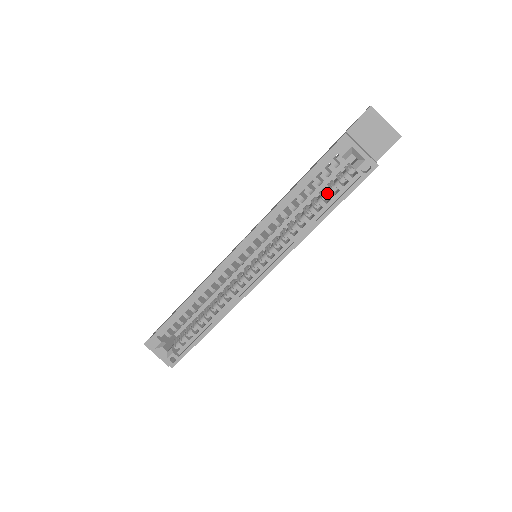
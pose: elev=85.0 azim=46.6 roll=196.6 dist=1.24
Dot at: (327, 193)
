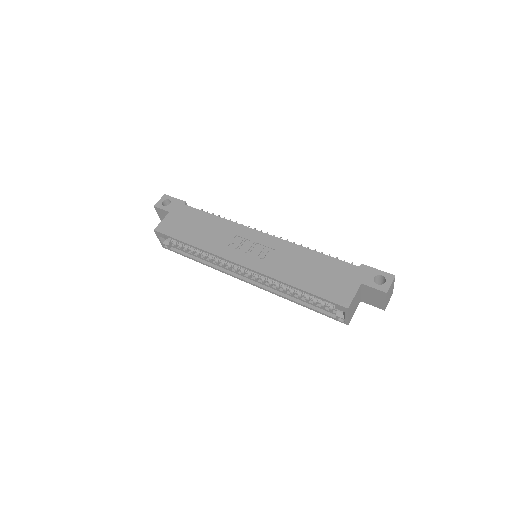
Dot at: (314, 301)
